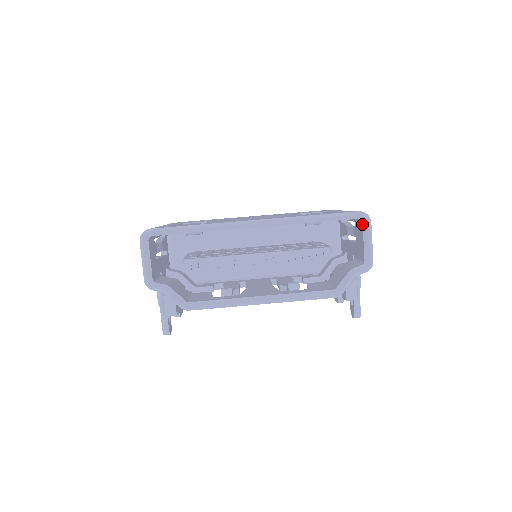
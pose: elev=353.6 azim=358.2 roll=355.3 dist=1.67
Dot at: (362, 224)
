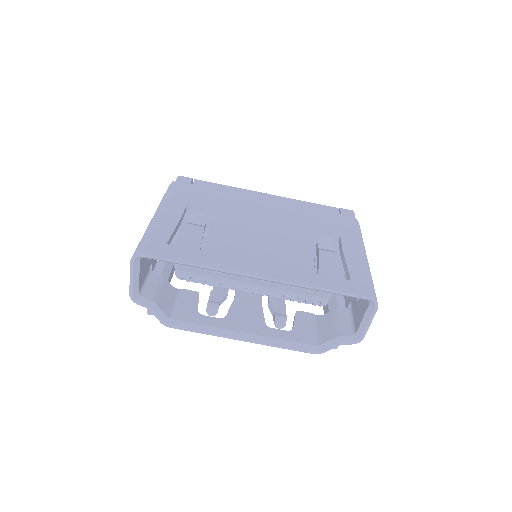
Dot at: (368, 305)
